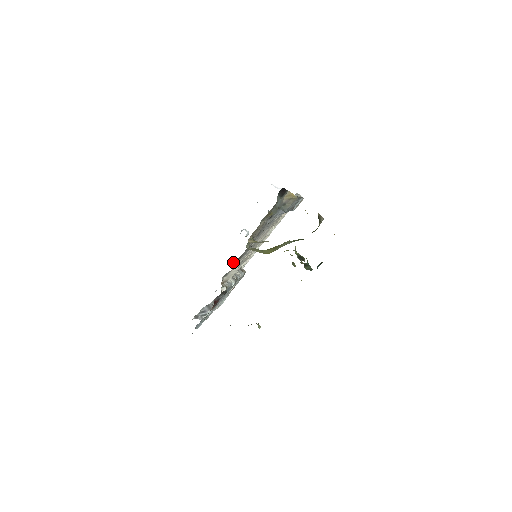
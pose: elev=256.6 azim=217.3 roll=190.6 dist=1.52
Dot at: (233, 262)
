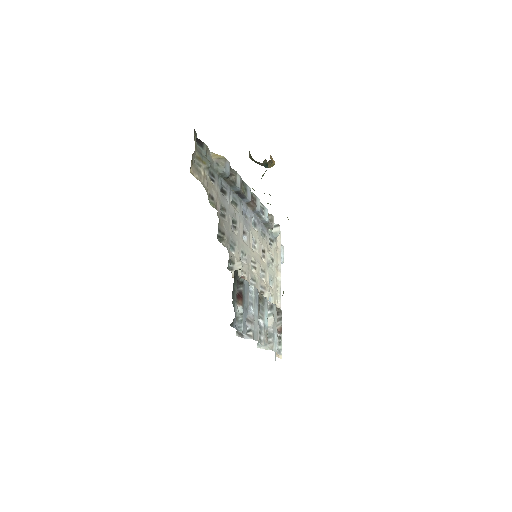
Dot at: (220, 239)
